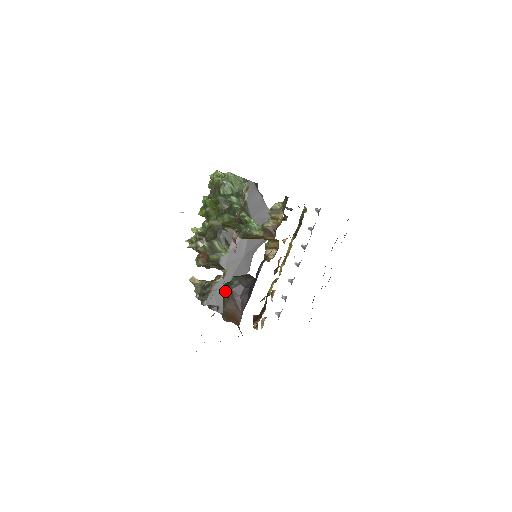
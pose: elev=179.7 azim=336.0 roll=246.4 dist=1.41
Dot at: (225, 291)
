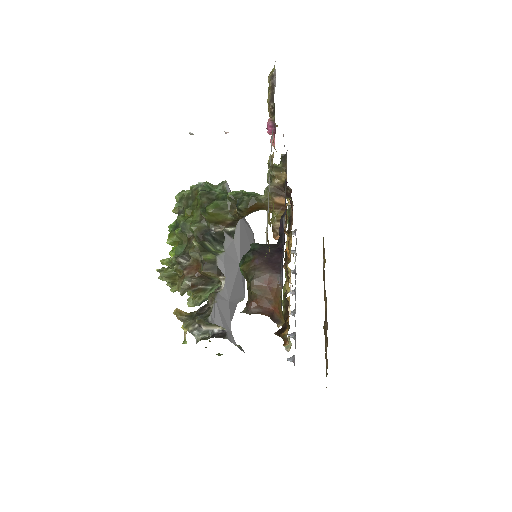
Dot at: (246, 261)
